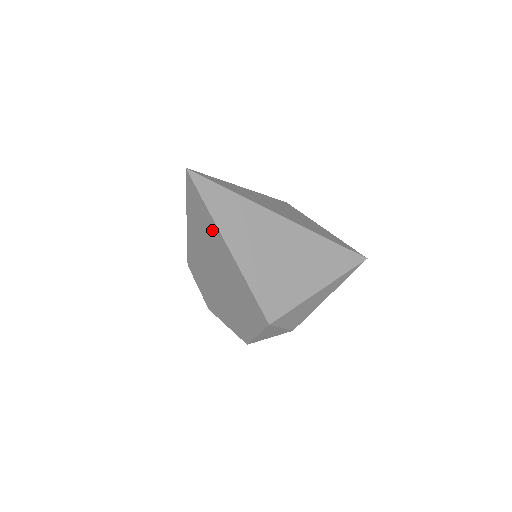
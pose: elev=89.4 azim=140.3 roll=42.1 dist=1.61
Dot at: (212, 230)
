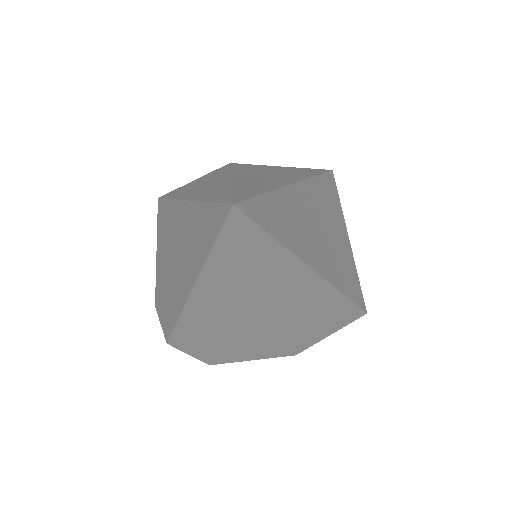
Dot at: (279, 268)
